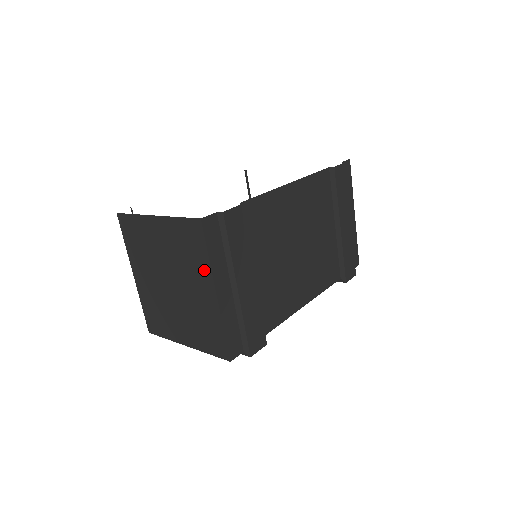
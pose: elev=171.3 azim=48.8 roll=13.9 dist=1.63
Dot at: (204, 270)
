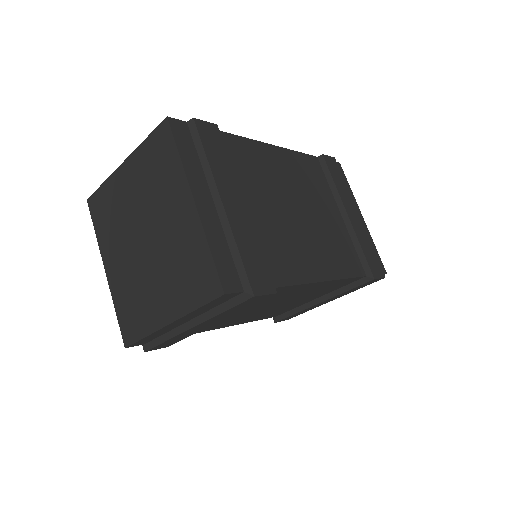
Dot at: (177, 180)
